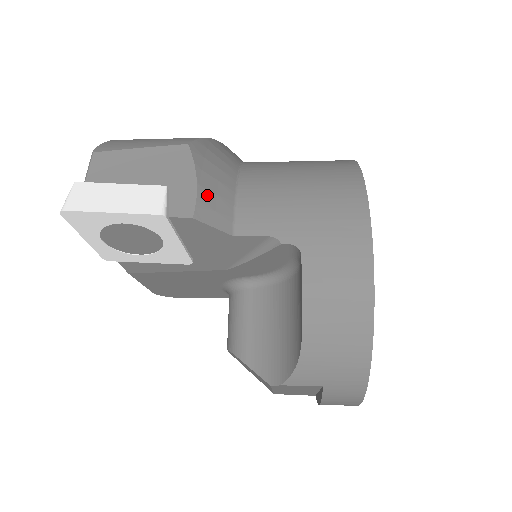
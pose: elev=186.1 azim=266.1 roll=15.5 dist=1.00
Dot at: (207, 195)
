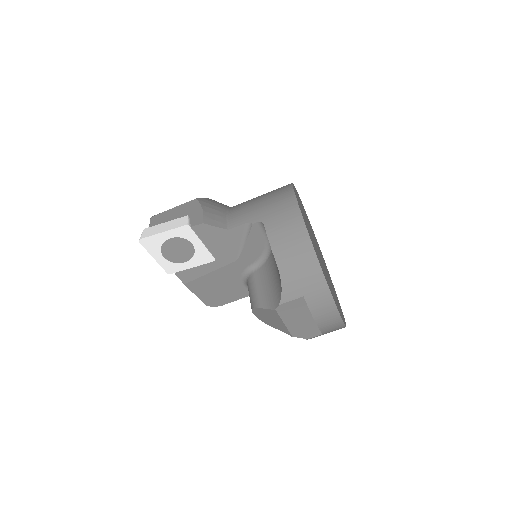
Dot at: (209, 215)
